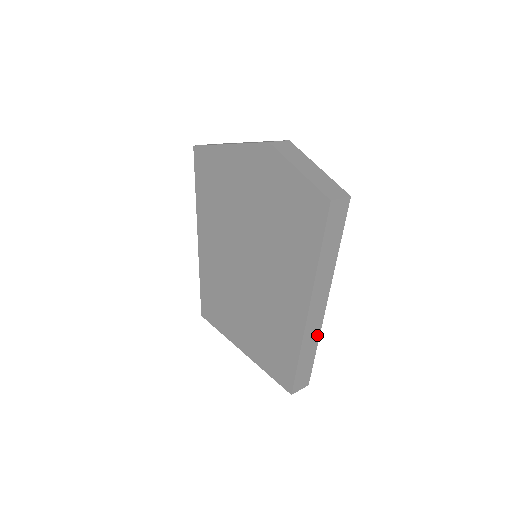
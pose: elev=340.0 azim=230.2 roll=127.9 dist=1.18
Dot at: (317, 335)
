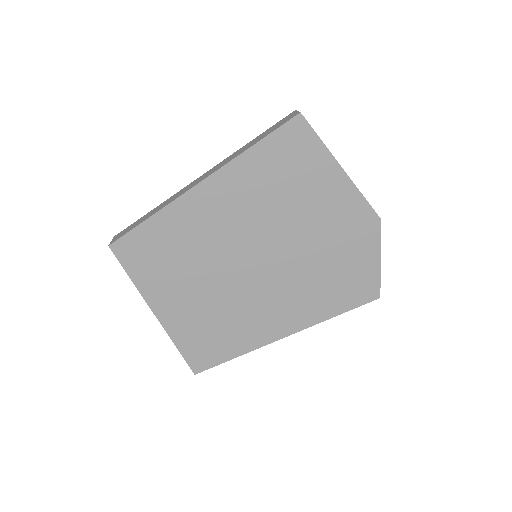
Dot at: occluded
